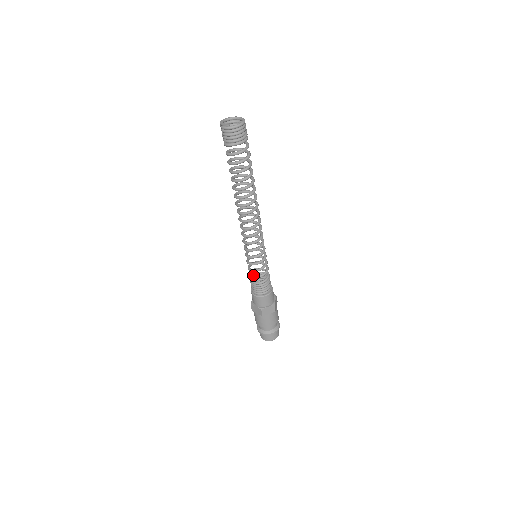
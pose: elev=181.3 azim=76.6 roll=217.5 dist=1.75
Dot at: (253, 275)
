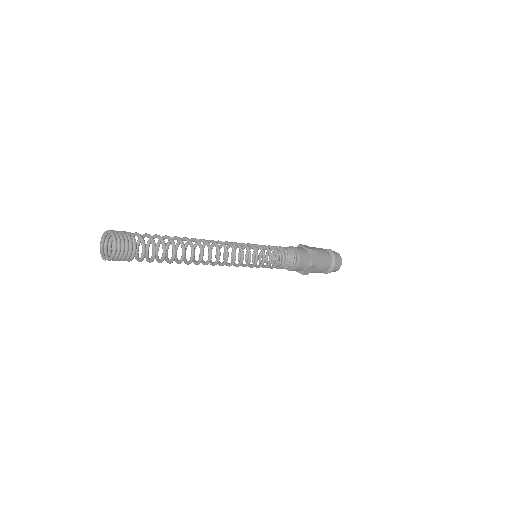
Dot at: occluded
